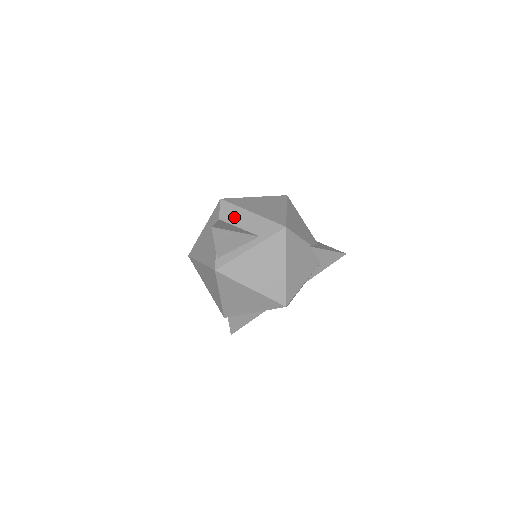
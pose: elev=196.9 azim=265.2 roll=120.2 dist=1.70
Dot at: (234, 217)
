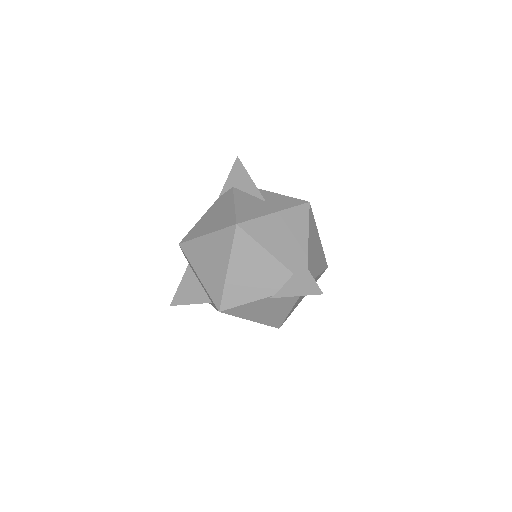
Dot at: (193, 270)
